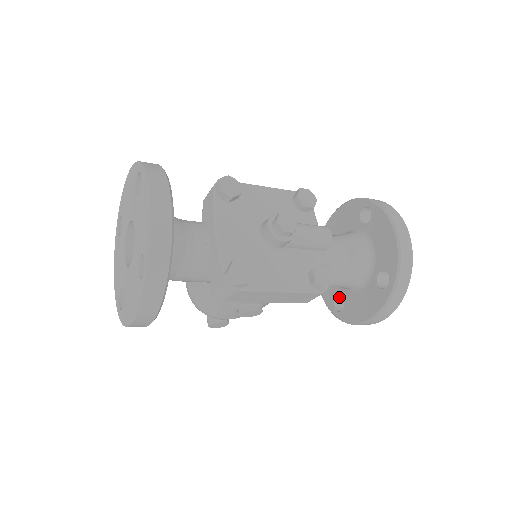
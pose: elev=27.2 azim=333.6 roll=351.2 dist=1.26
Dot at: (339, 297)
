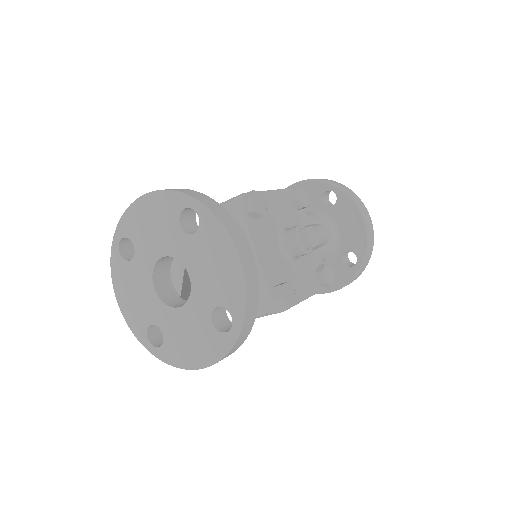
Dot at: occluded
